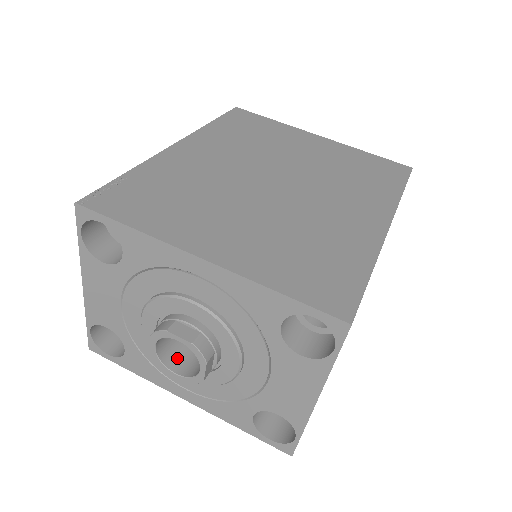
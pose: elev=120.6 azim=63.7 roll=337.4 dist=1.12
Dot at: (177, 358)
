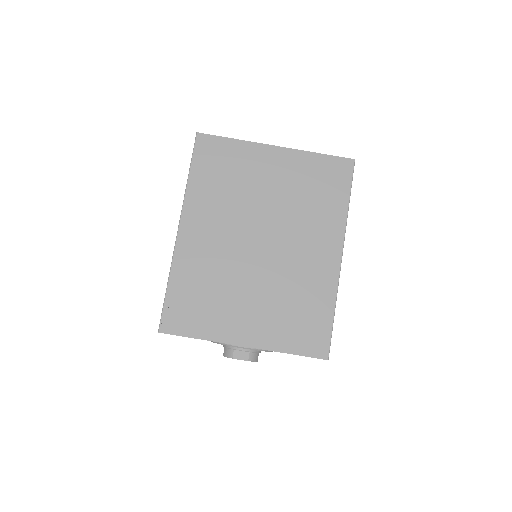
Dot at: occluded
